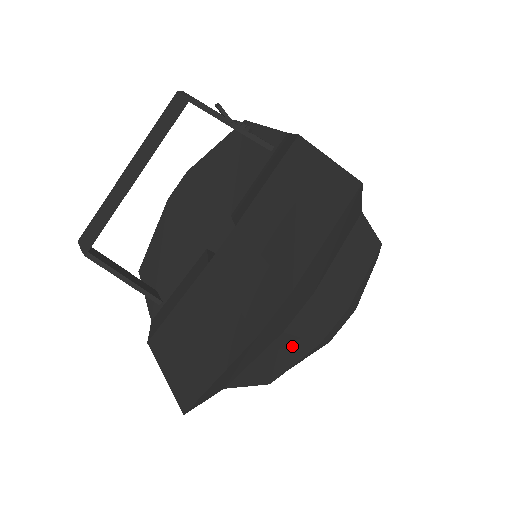
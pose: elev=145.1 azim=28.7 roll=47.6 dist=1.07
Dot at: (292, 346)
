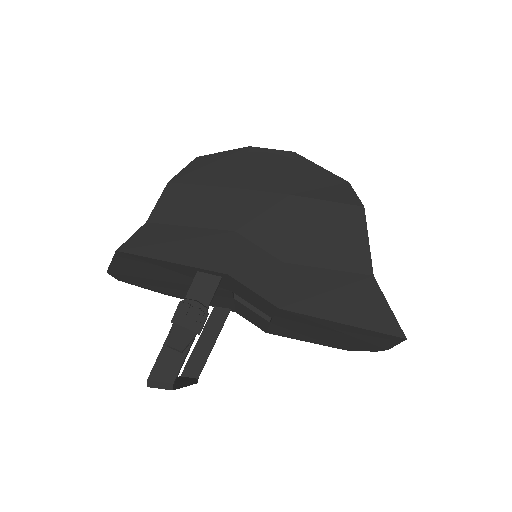
Dot at: occluded
